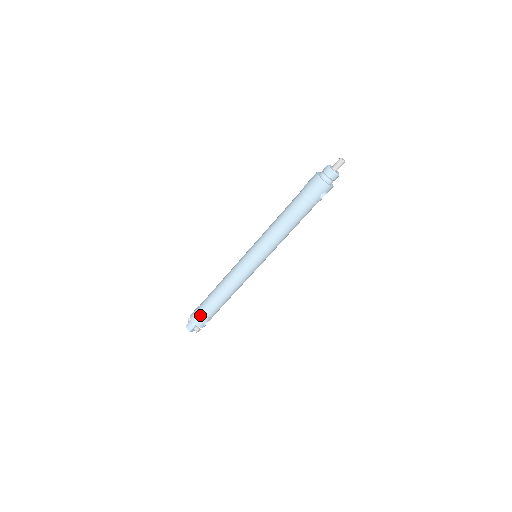
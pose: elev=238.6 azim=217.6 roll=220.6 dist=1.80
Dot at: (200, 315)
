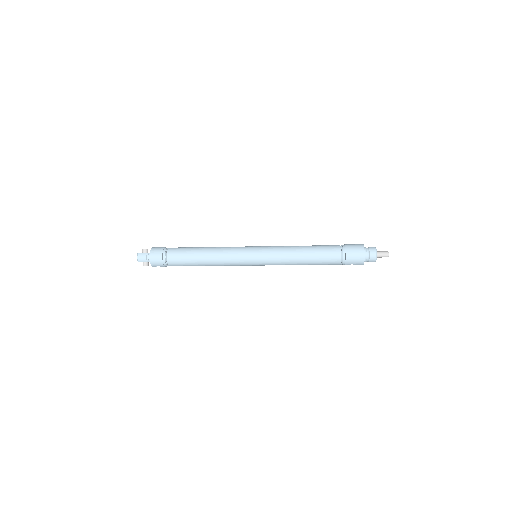
Dot at: (163, 259)
